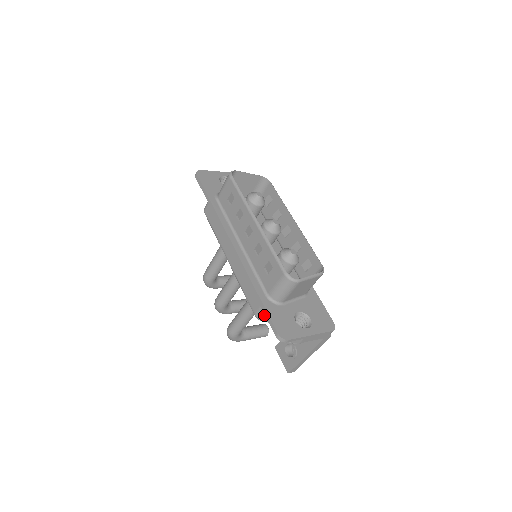
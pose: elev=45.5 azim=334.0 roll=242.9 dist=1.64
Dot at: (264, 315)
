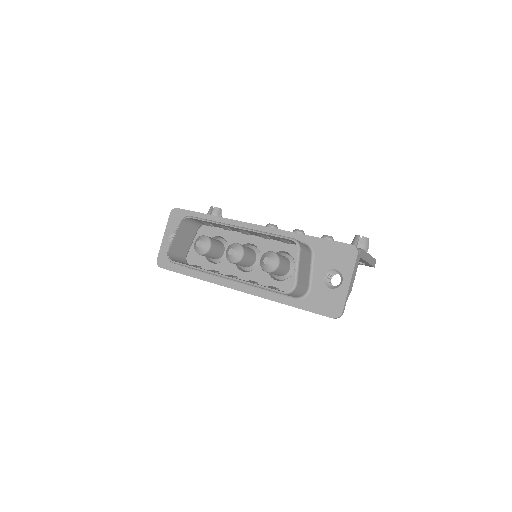
Dot at: occluded
